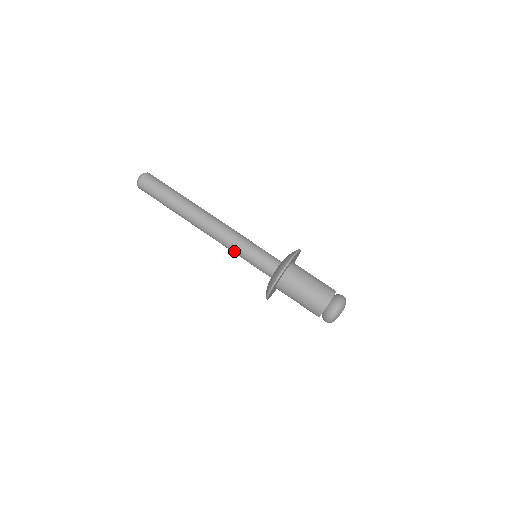
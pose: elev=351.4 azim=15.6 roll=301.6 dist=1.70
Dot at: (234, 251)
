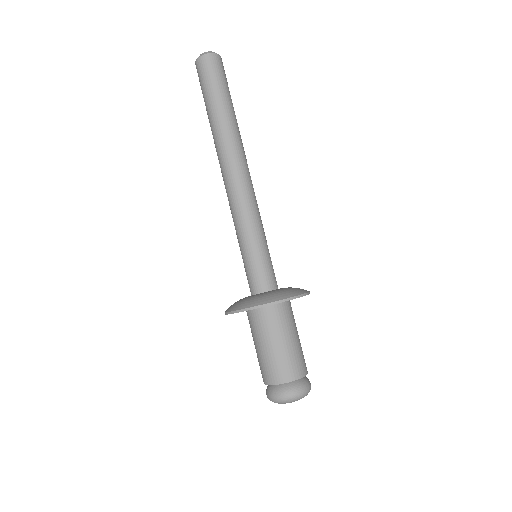
Dot at: (239, 228)
